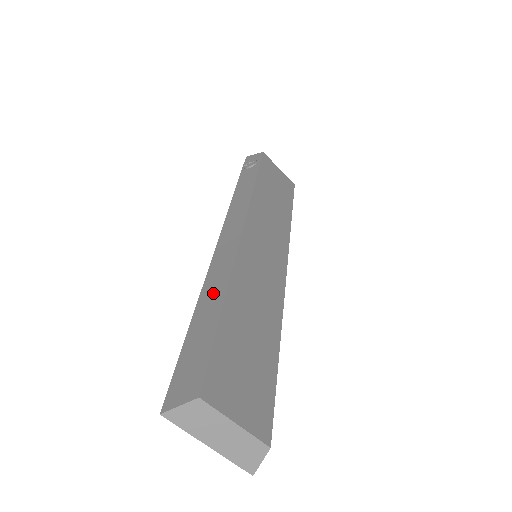
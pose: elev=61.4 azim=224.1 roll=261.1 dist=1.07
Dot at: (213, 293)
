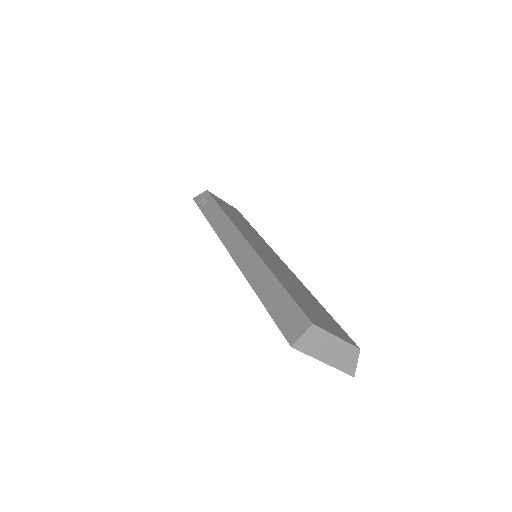
Dot at: (260, 277)
